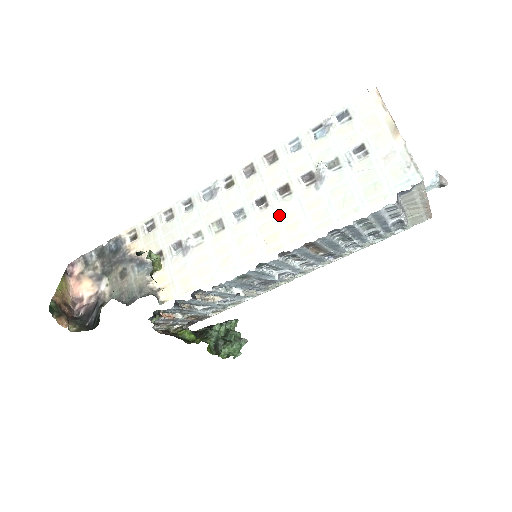
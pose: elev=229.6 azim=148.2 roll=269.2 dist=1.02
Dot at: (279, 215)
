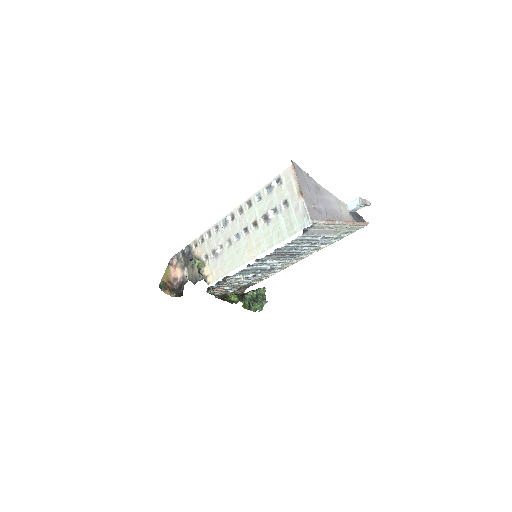
Dot at: (253, 239)
